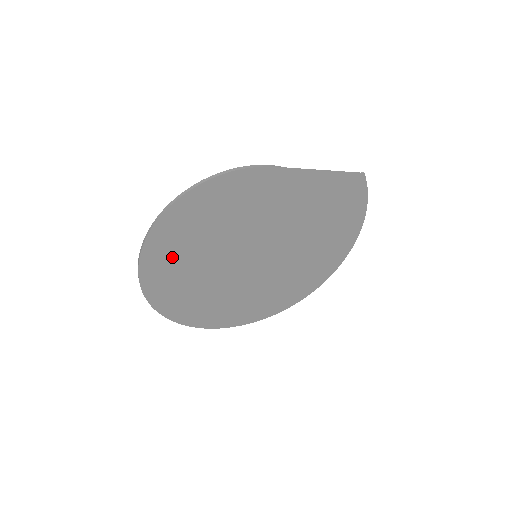
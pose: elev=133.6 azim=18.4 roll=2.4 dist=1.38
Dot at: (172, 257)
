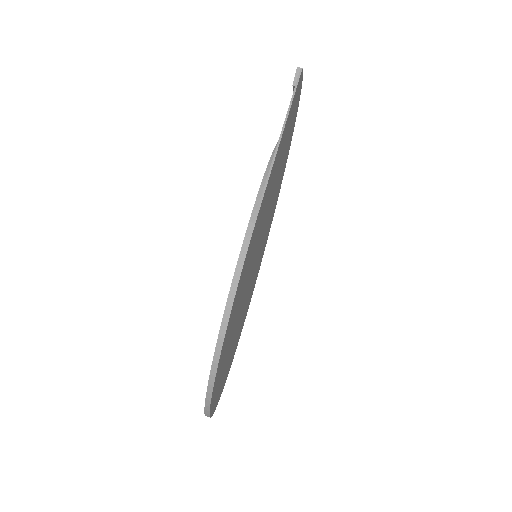
Dot at: (223, 371)
